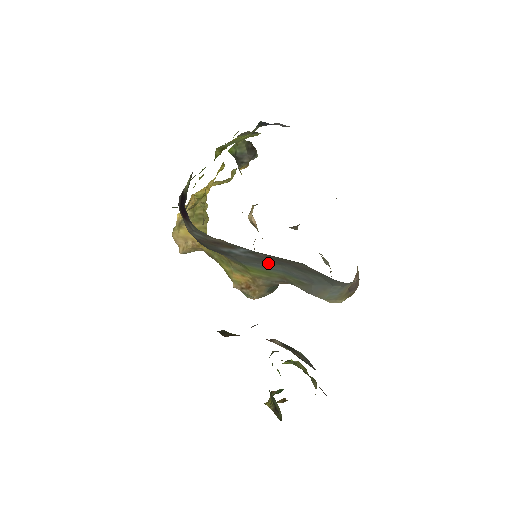
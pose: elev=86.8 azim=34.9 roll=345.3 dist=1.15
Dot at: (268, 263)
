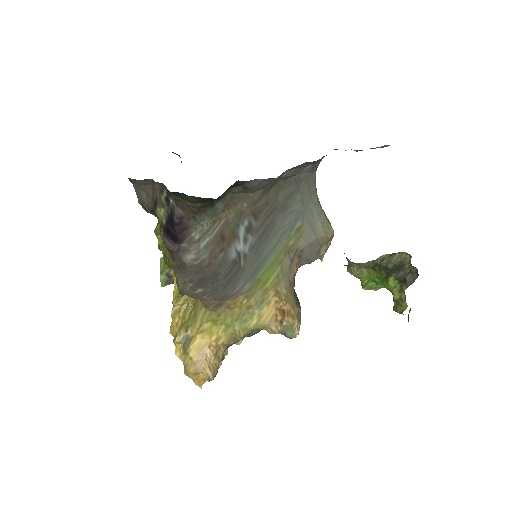
Dot at: (267, 240)
